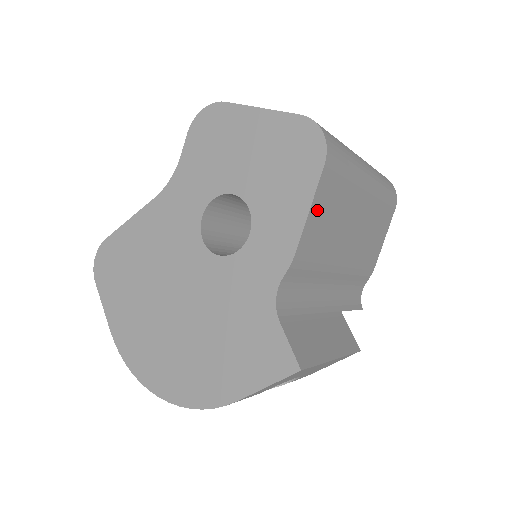
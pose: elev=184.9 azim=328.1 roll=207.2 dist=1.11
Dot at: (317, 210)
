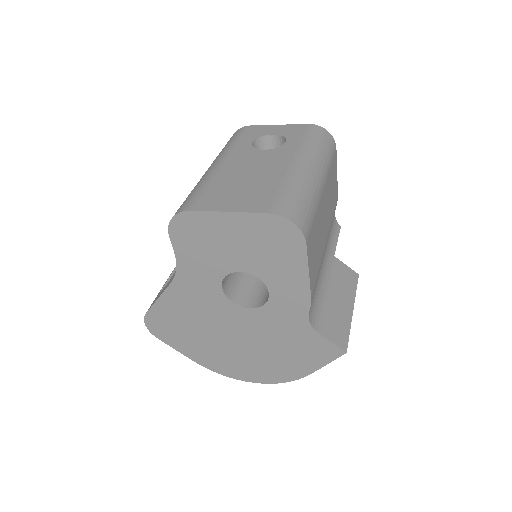
Dot at: (311, 263)
